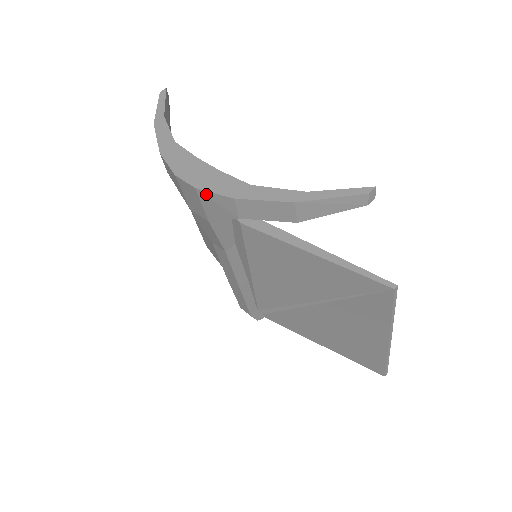
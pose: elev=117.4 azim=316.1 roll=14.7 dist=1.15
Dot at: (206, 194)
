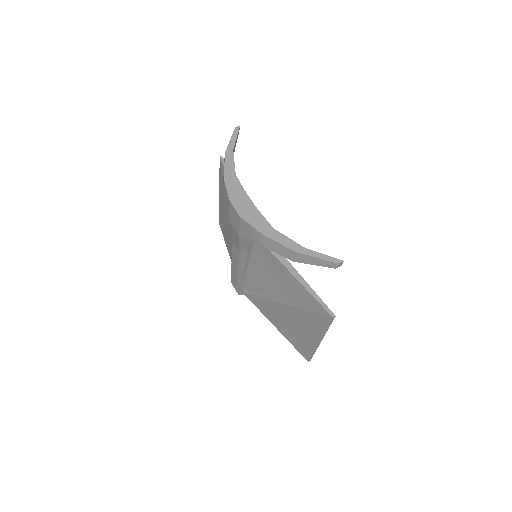
Dot at: (245, 222)
